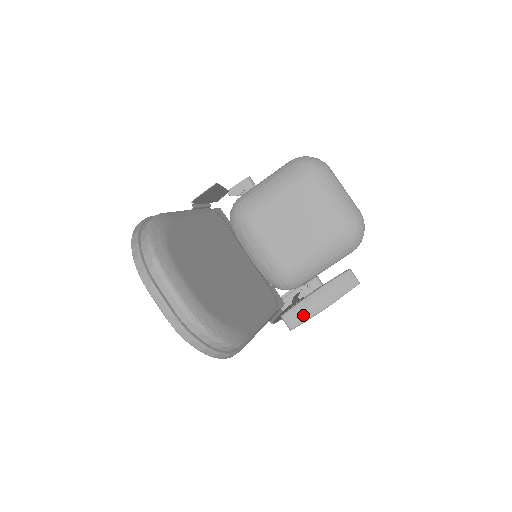
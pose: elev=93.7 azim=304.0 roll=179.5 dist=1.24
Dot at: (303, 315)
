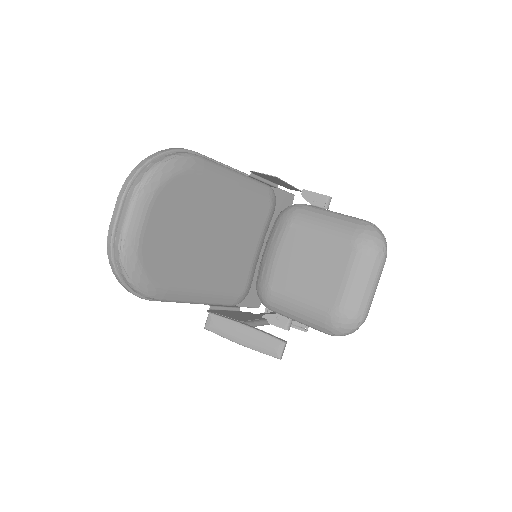
Dot at: (222, 329)
